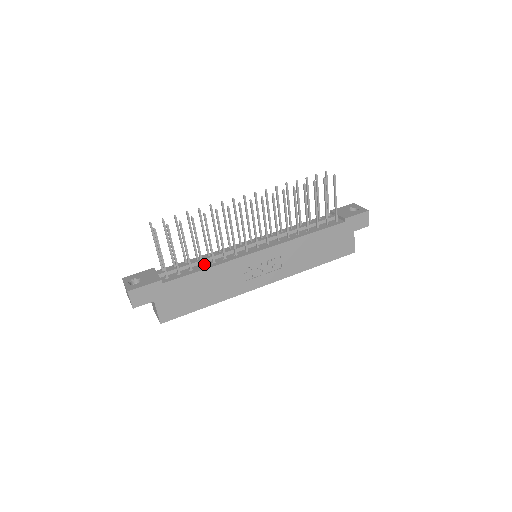
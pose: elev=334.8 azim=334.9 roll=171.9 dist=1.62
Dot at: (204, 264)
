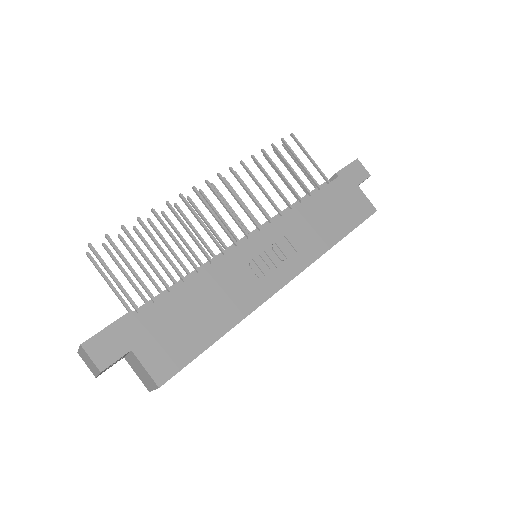
Dot at: occluded
